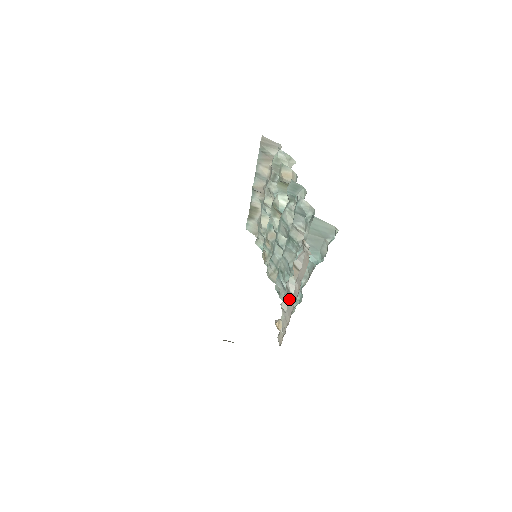
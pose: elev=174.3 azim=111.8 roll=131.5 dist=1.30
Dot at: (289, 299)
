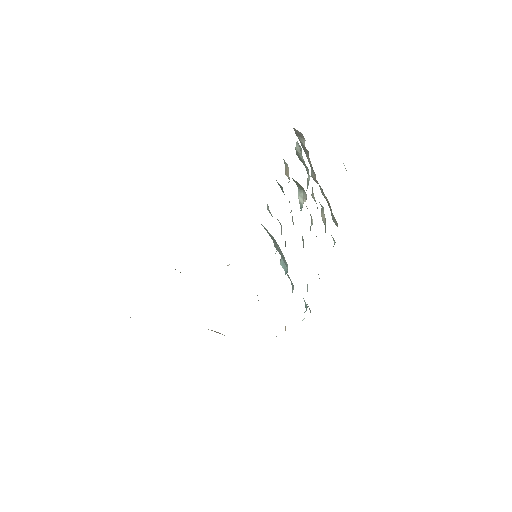
Dot at: occluded
